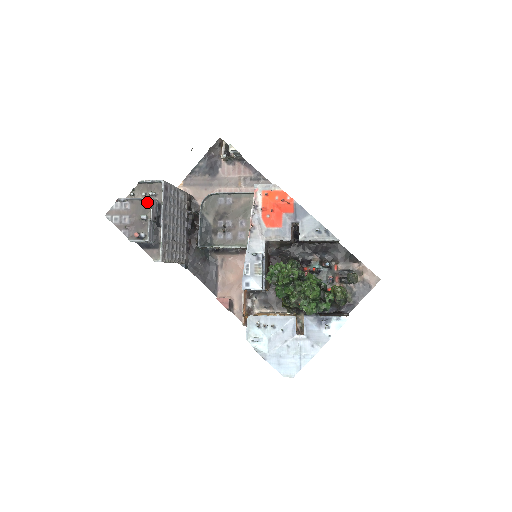
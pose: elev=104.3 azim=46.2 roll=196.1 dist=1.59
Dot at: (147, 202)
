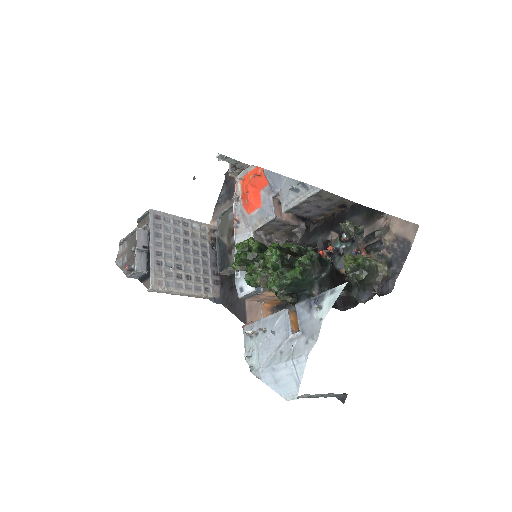
Dot at: occluded
